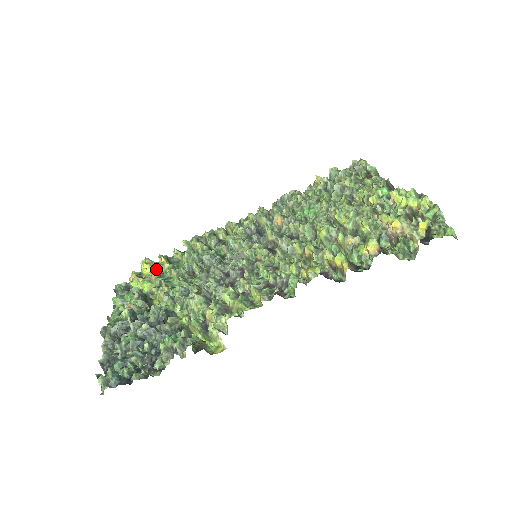
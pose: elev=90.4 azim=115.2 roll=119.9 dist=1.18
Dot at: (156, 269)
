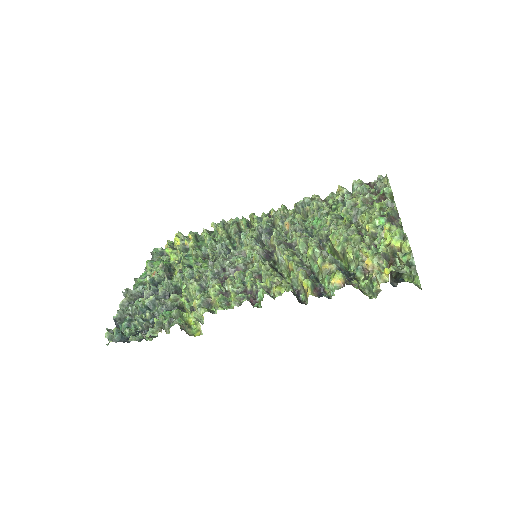
Dot at: (184, 244)
